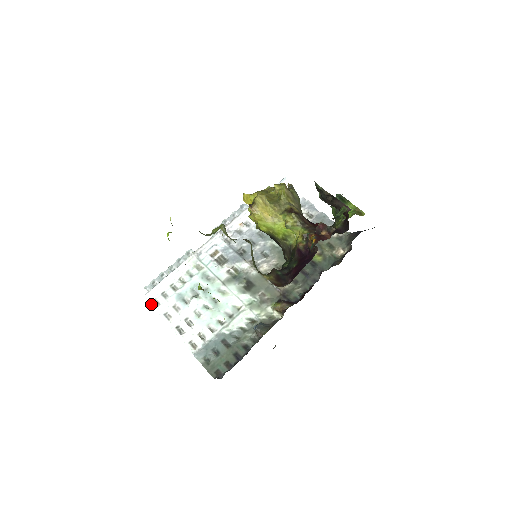
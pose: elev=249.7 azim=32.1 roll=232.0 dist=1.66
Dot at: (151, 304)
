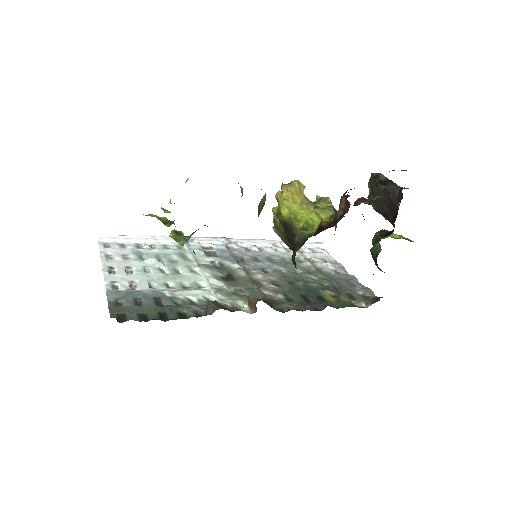
Dot at: (100, 243)
